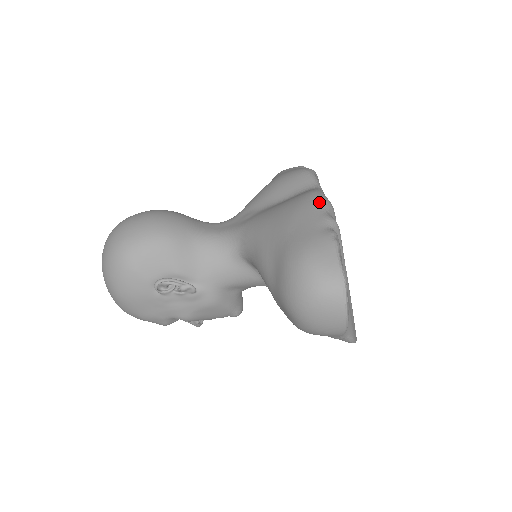
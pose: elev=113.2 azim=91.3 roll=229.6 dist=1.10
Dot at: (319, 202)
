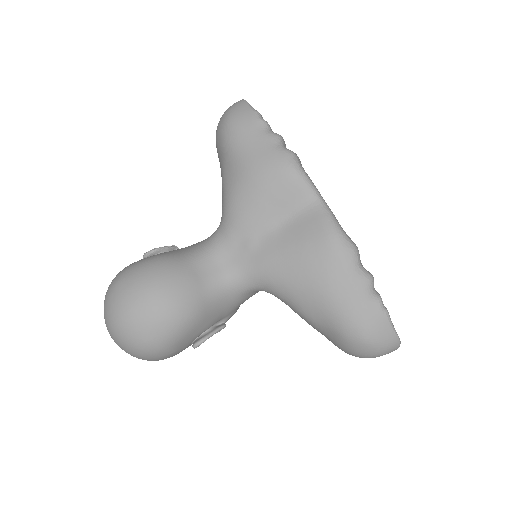
Dot at: (349, 258)
